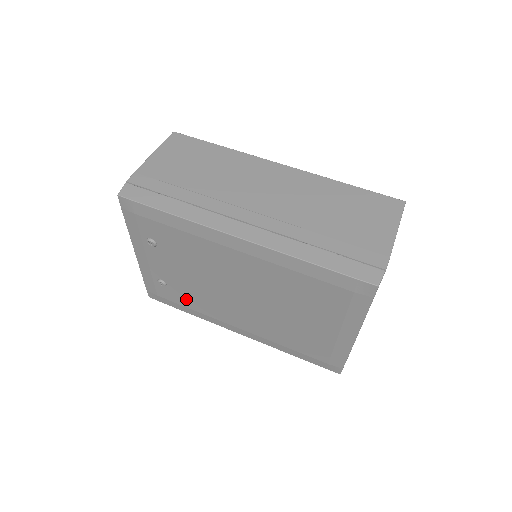
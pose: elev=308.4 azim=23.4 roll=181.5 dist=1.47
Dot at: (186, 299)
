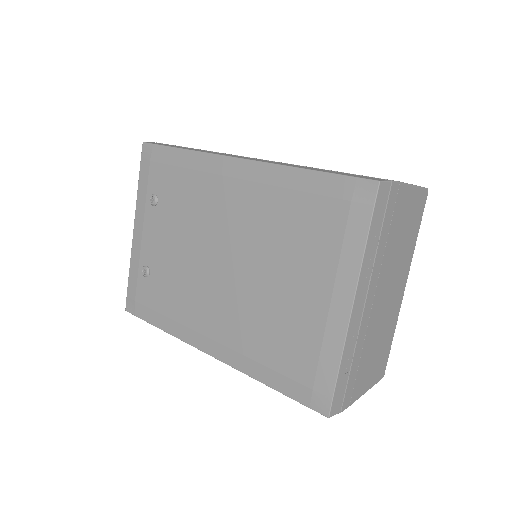
Dot at: (163, 296)
